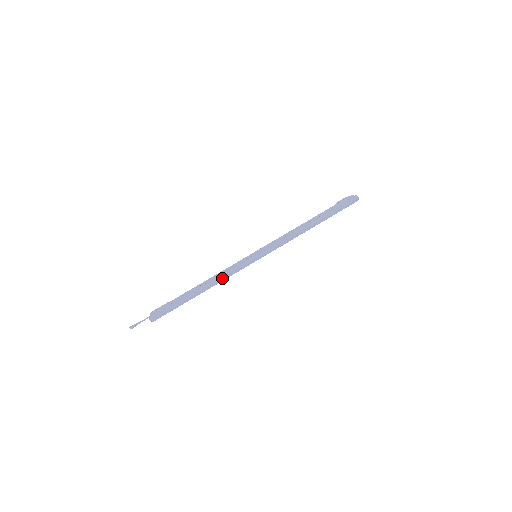
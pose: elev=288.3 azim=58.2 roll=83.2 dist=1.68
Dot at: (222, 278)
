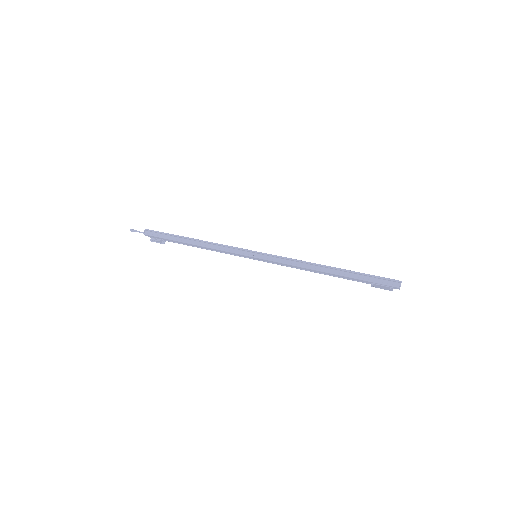
Dot at: (216, 243)
